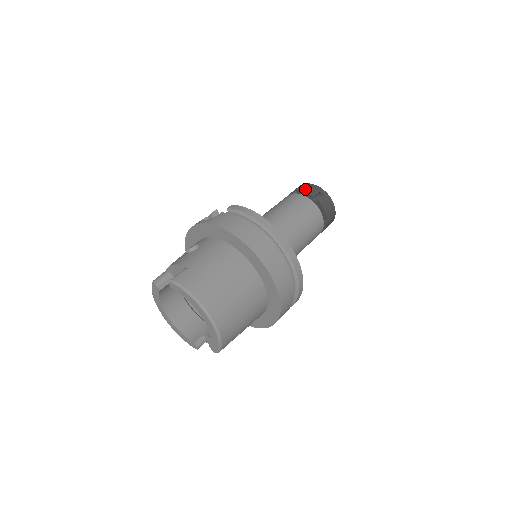
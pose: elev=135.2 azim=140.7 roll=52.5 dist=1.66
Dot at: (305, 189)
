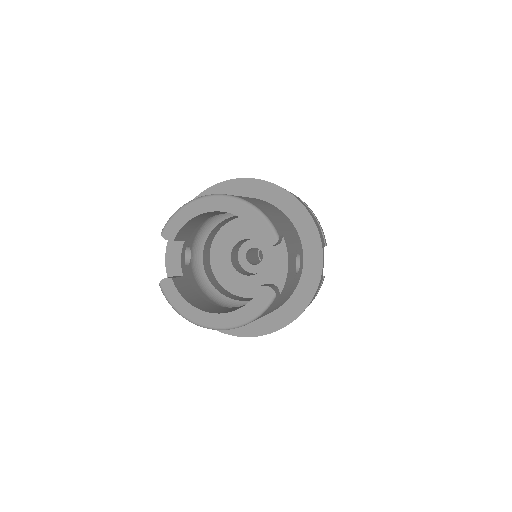
Dot at: occluded
